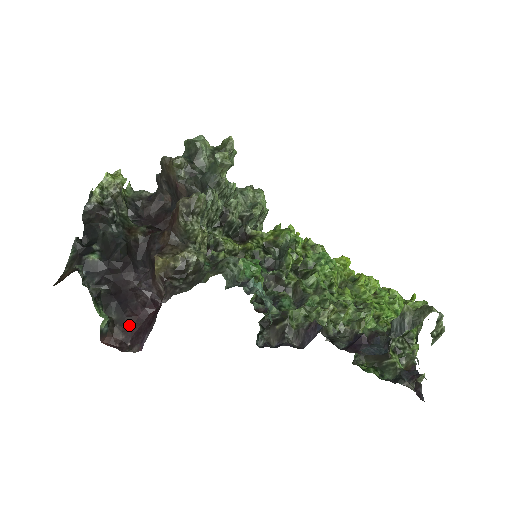
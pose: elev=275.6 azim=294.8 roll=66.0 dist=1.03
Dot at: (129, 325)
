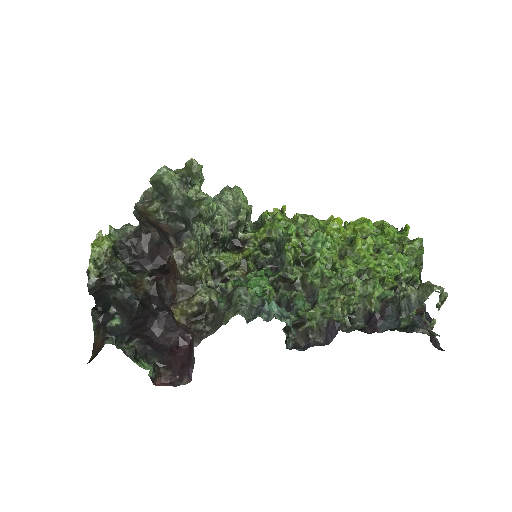
Dot at: (171, 363)
